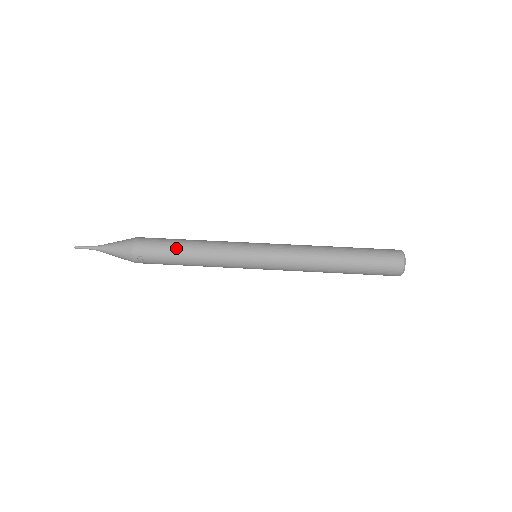
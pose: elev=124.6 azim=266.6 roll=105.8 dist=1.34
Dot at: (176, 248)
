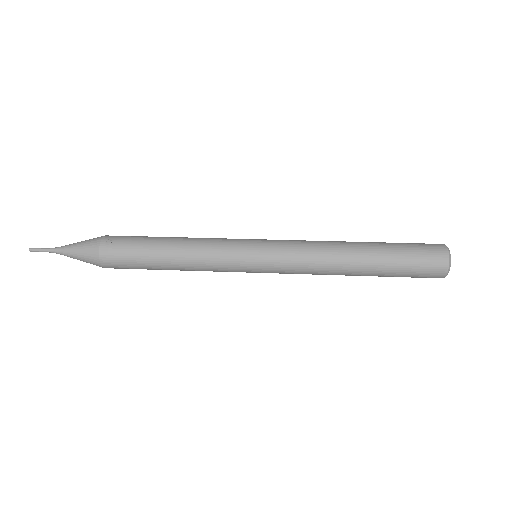
Dot at: (159, 237)
